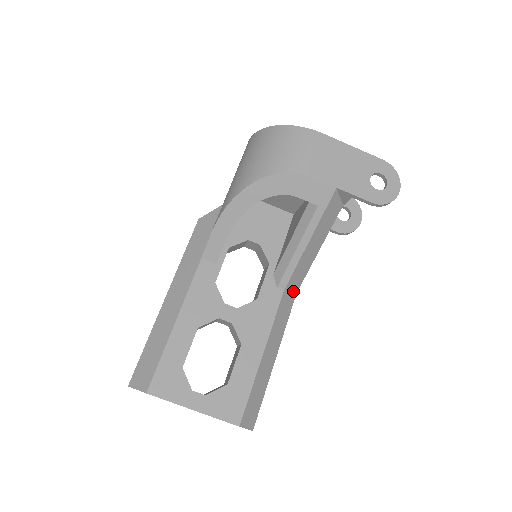
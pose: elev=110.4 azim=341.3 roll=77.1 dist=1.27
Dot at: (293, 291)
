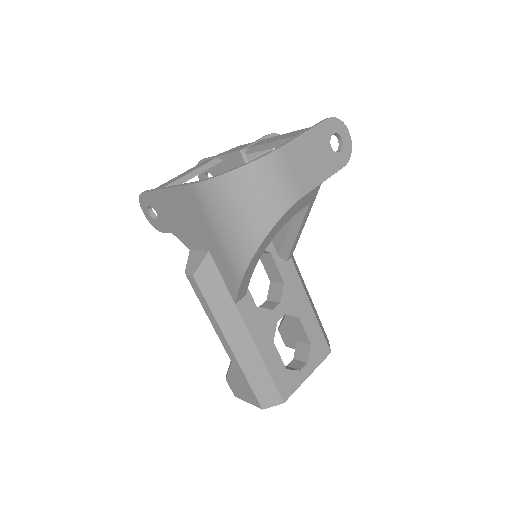
Dot at: occluded
